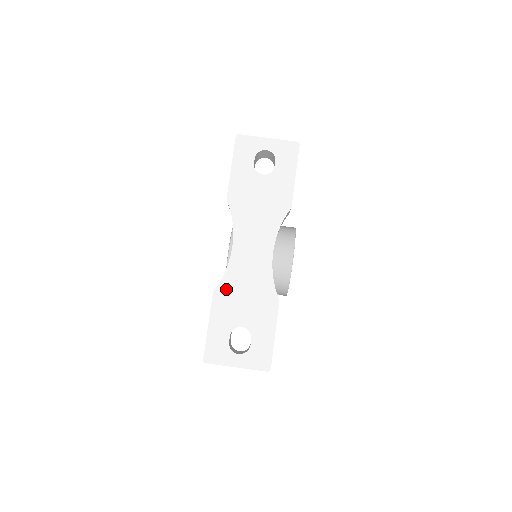
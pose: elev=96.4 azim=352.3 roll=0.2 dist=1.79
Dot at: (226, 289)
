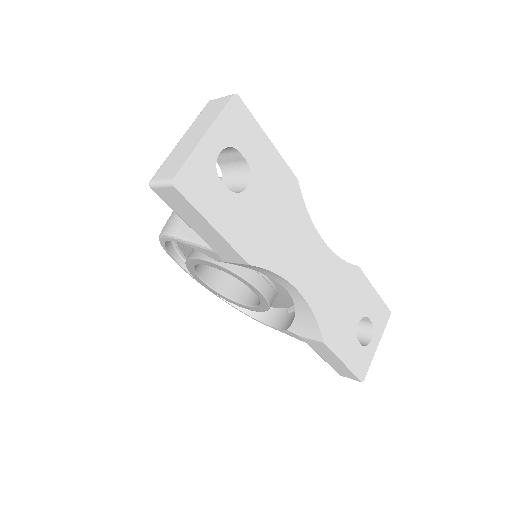
Dot at: (328, 324)
